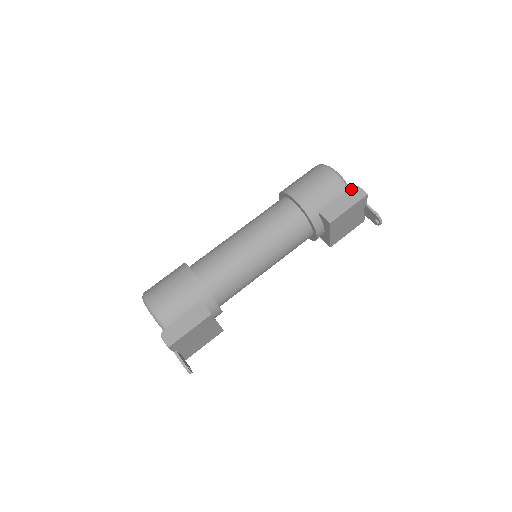
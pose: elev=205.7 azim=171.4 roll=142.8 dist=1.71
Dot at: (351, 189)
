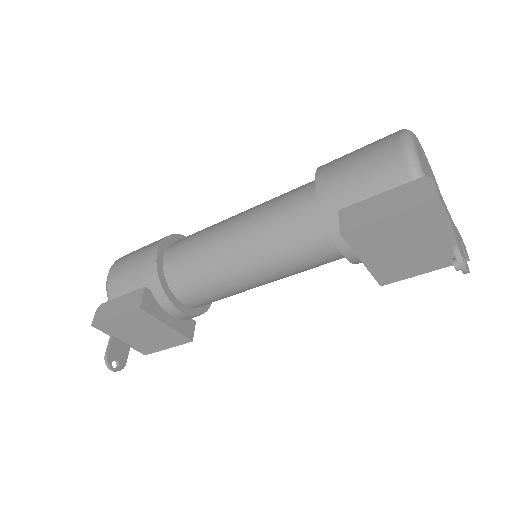
Dot at: (416, 181)
